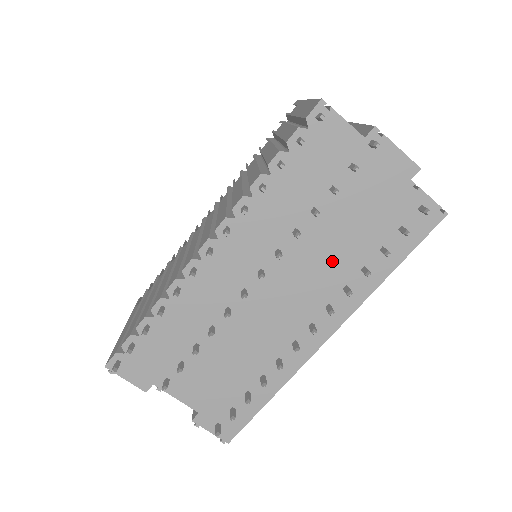
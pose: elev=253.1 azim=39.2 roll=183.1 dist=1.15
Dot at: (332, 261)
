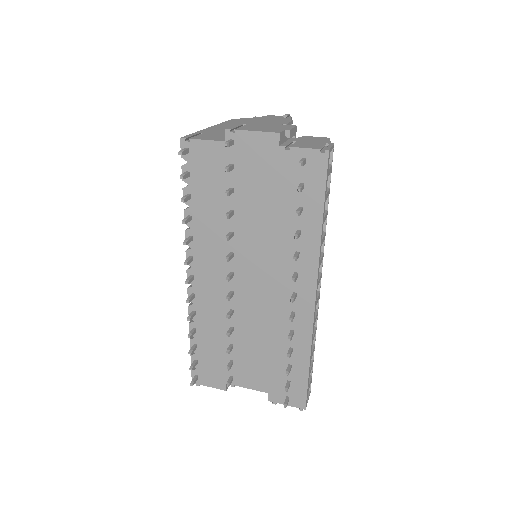
Dot at: (272, 240)
